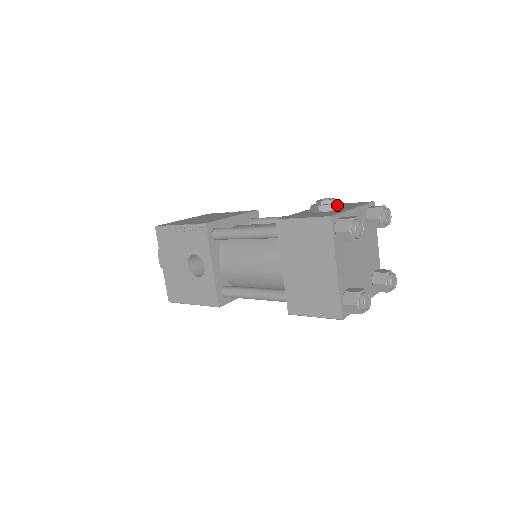
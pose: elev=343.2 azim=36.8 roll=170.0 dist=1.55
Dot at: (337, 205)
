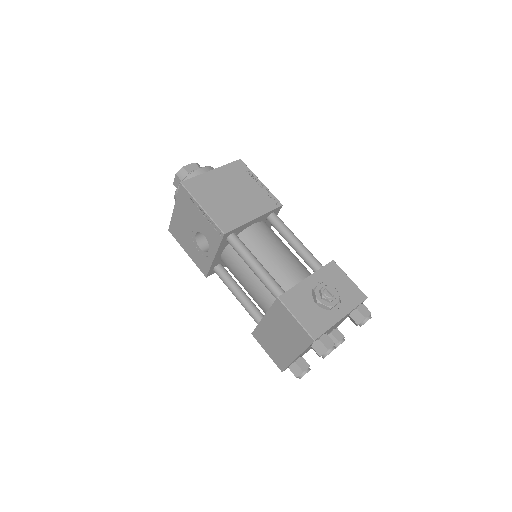
Dot at: (332, 307)
